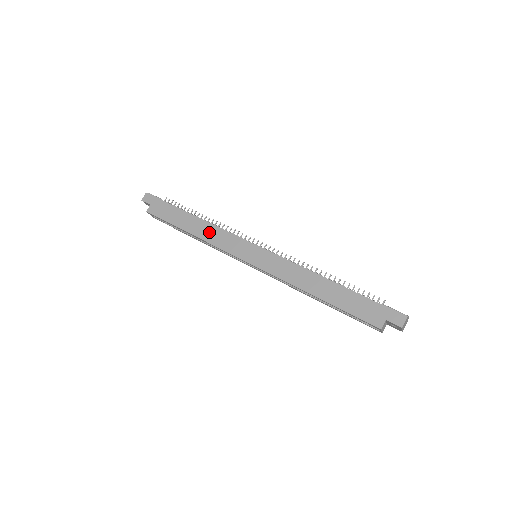
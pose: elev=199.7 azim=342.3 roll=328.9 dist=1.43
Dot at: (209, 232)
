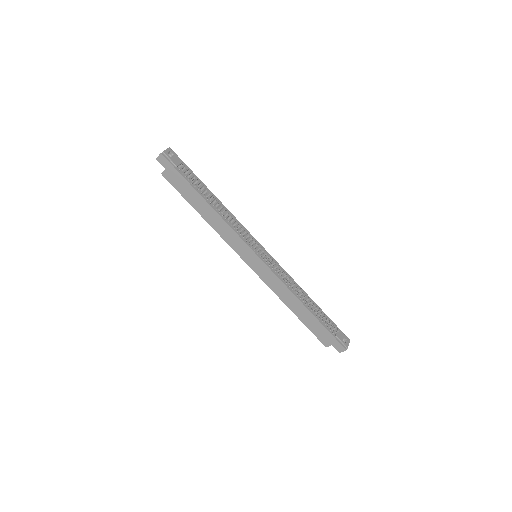
Dot at: (219, 225)
